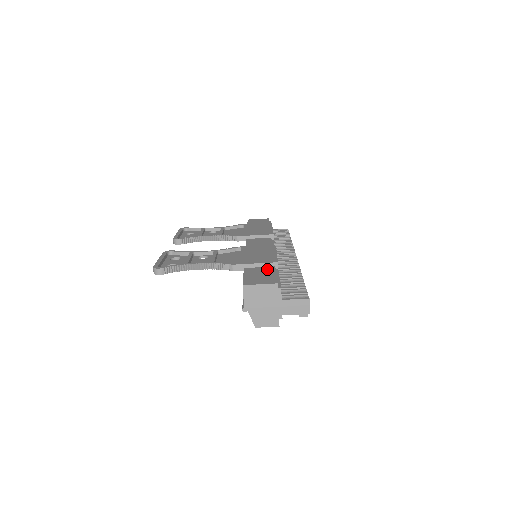
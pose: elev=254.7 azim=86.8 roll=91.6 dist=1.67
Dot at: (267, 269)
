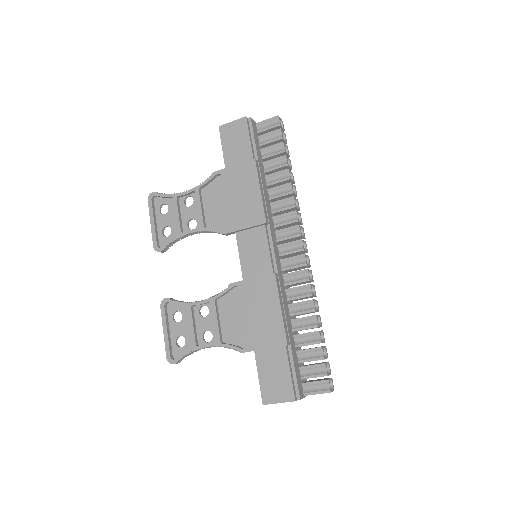
Dot at: (279, 356)
